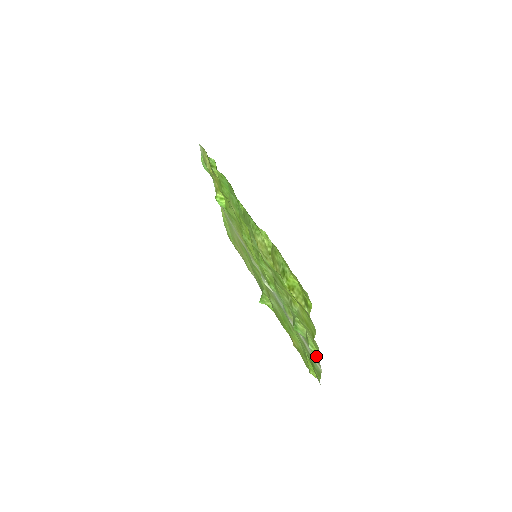
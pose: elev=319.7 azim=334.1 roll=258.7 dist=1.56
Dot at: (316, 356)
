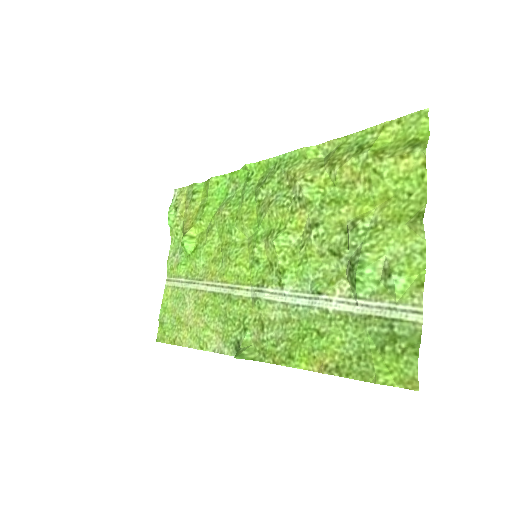
Dot at: (409, 291)
